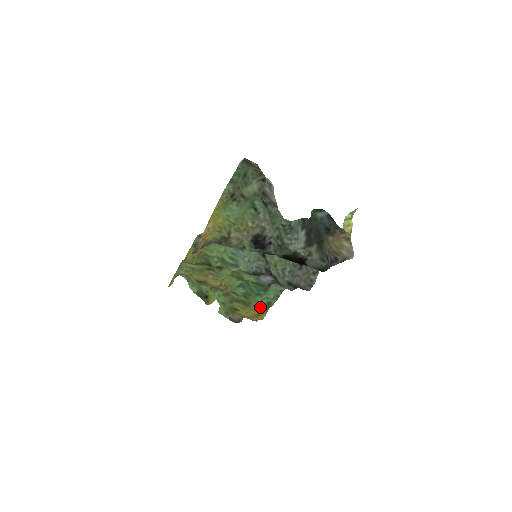
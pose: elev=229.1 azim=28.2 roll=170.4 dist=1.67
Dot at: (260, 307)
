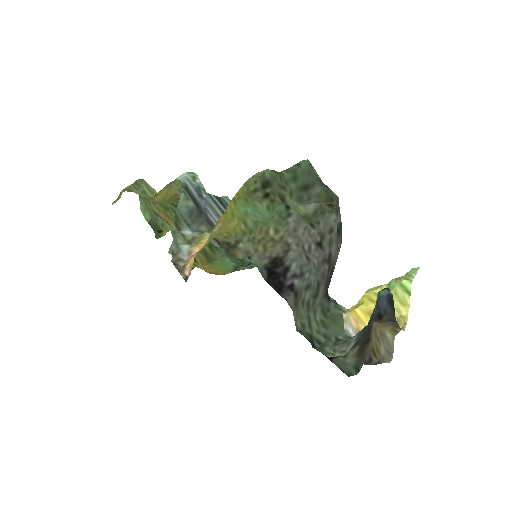
Dot at: (224, 268)
